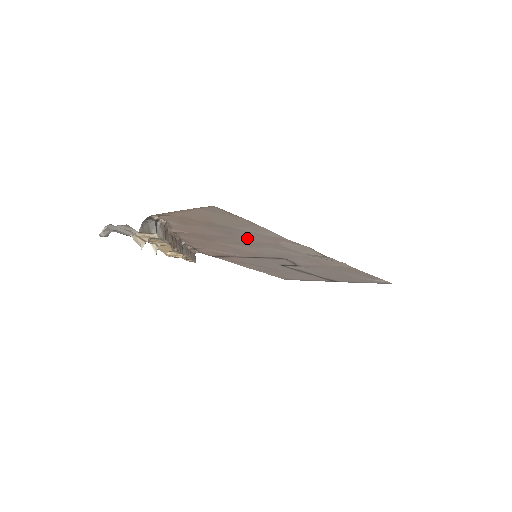
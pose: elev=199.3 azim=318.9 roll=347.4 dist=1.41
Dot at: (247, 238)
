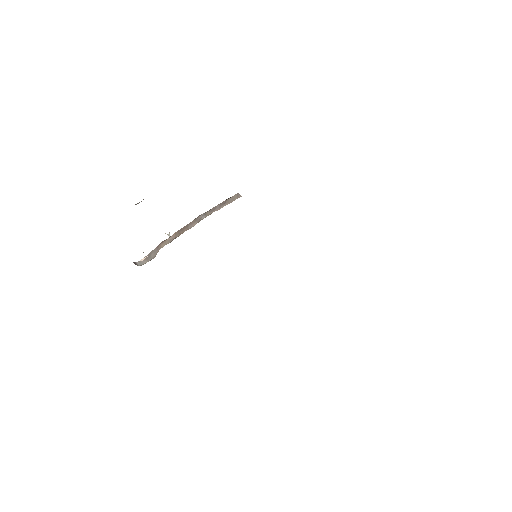
Dot at: occluded
